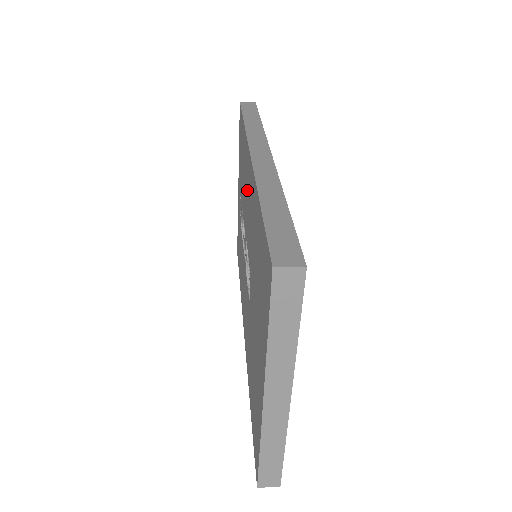
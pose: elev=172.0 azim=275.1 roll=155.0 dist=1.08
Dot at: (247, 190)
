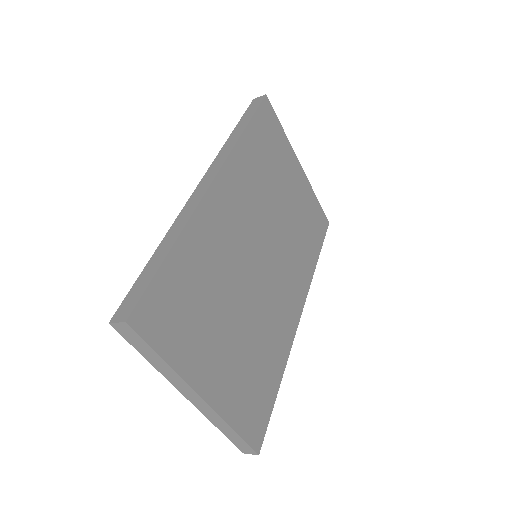
Dot at: occluded
